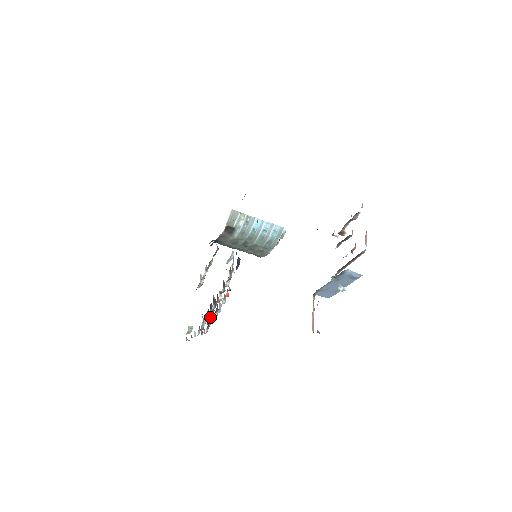
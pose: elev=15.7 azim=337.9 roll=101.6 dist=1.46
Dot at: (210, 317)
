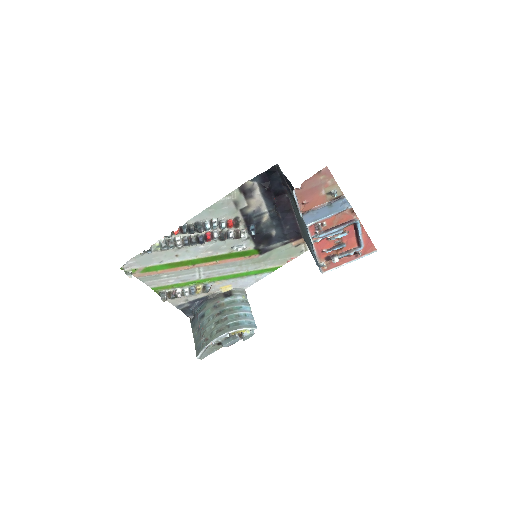
Dot at: (195, 231)
